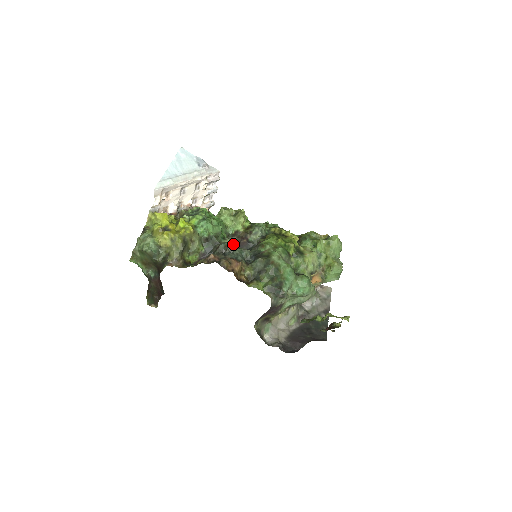
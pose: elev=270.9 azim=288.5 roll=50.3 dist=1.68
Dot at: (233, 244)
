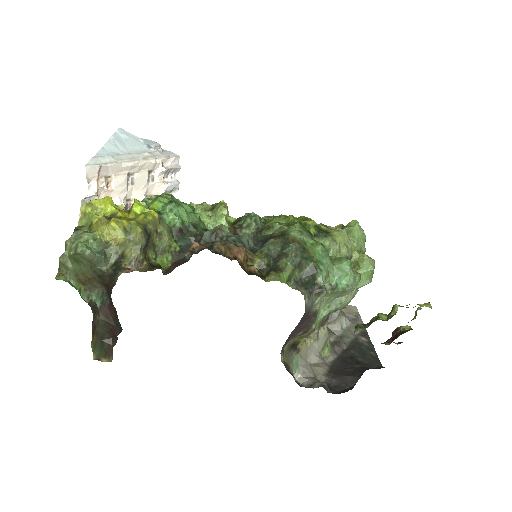
Dot at: (224, 228)
